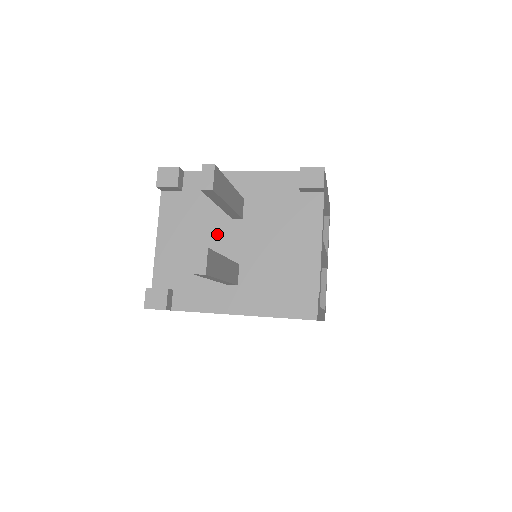
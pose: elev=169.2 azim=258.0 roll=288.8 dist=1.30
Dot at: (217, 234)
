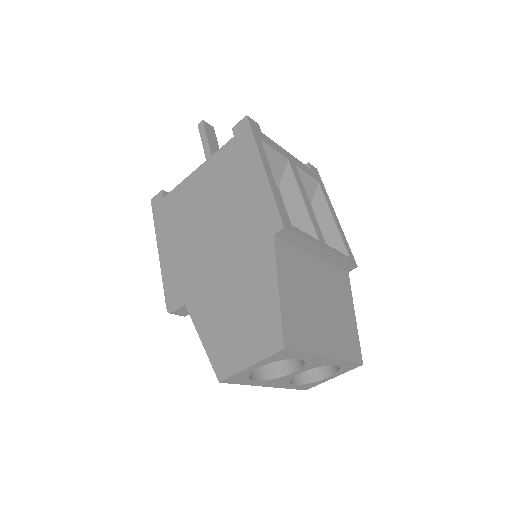
Dot at: occluded
